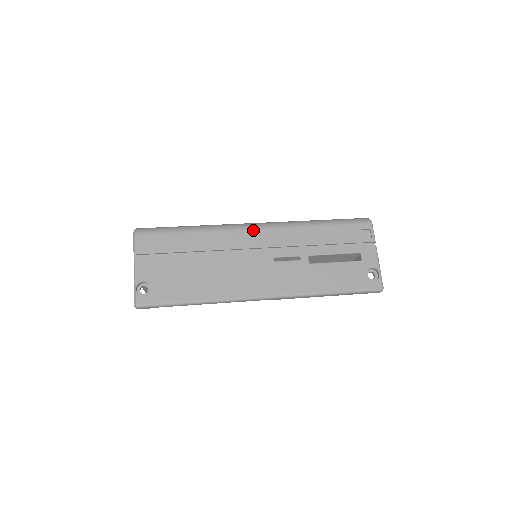
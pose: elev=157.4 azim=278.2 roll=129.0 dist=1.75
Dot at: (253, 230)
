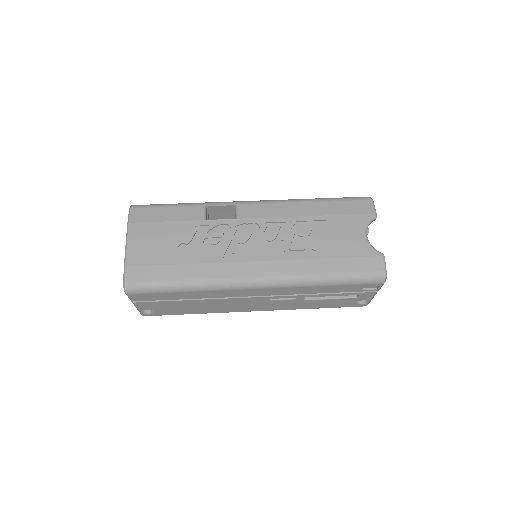
Dot at: (252, 290)
